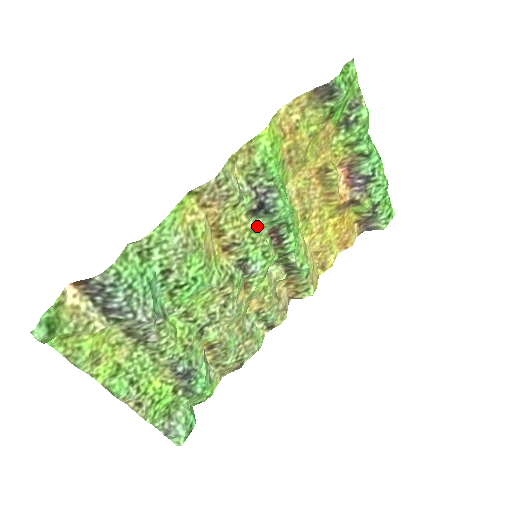
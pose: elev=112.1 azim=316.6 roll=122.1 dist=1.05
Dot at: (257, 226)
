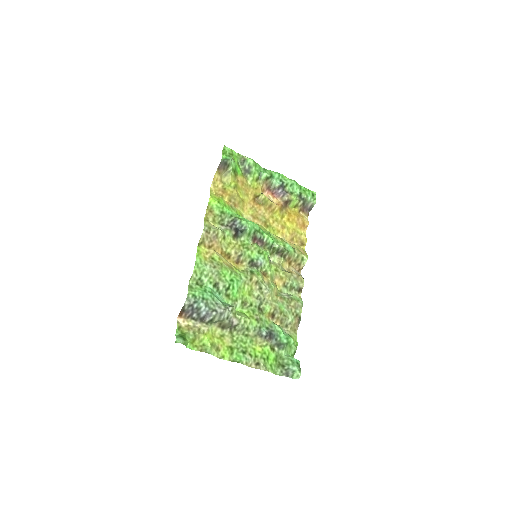
Dot at: (244, 242)
